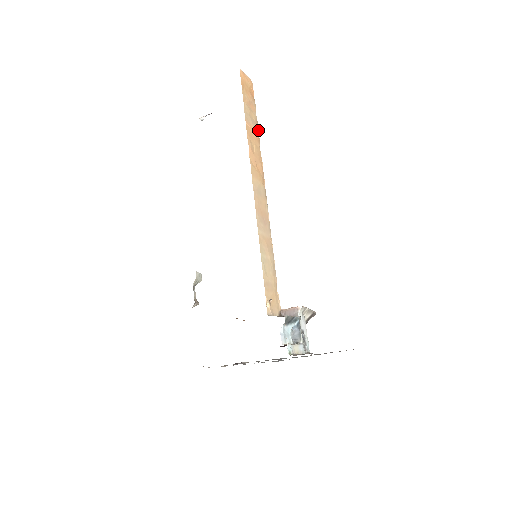
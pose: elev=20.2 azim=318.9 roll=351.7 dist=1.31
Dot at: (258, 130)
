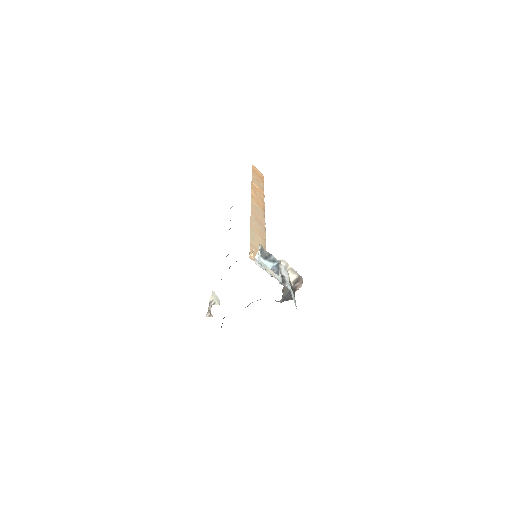
Dot at: occluded
